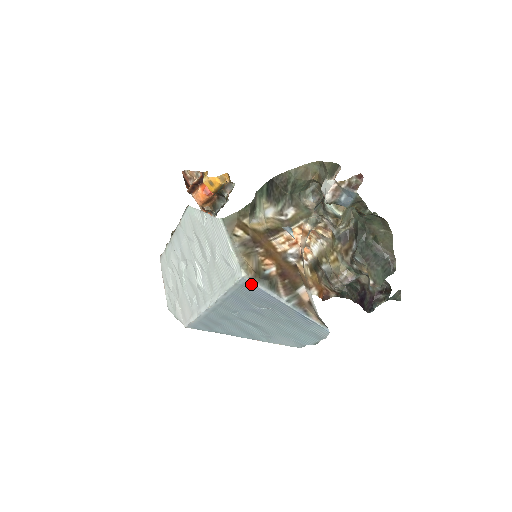
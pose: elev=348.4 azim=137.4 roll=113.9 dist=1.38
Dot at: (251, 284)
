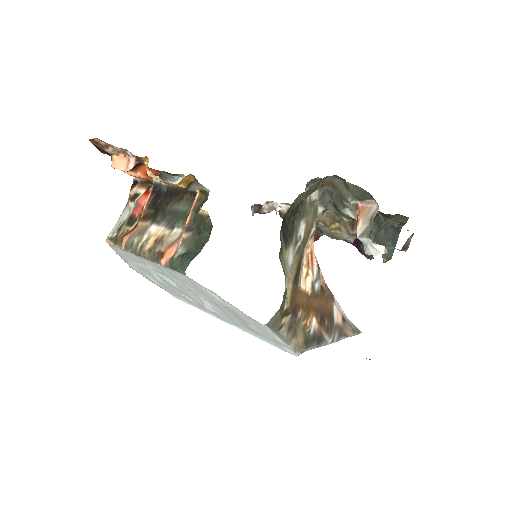
Dot at: (302, 352)
